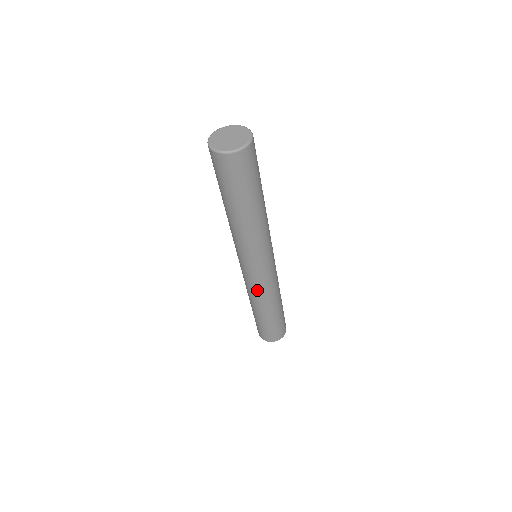
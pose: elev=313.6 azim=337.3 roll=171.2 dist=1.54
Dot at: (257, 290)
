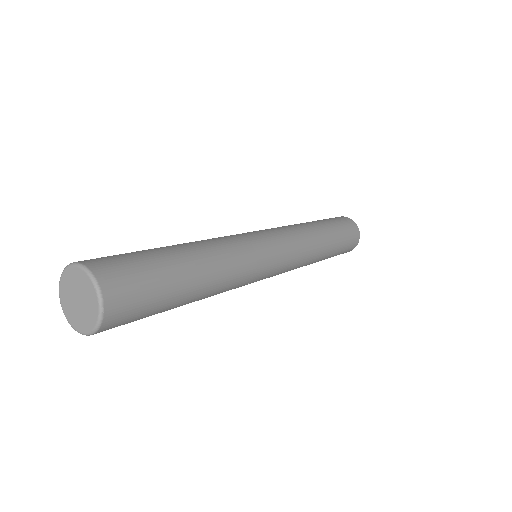
Dot at: occluded
